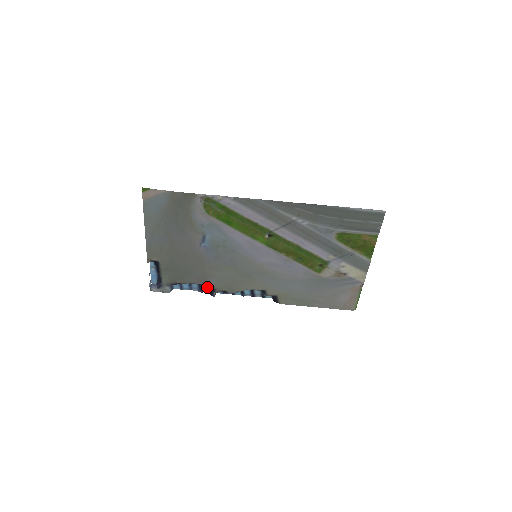
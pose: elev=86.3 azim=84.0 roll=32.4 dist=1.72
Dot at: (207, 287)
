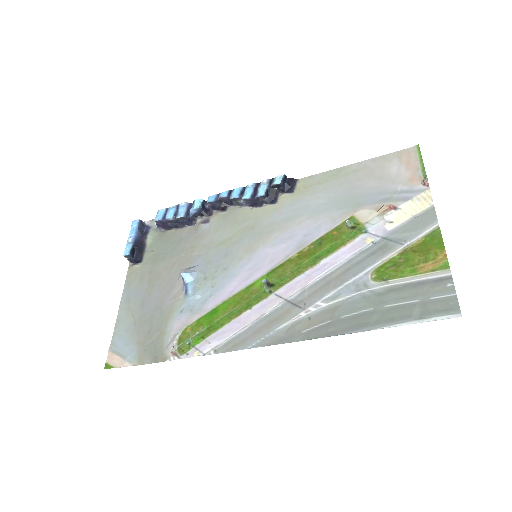
Dot at: (201, 219)
